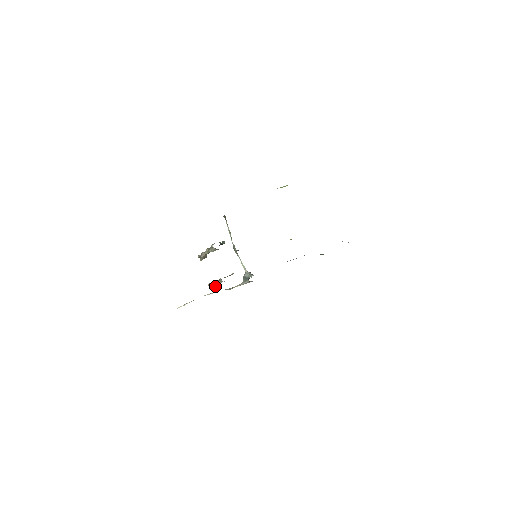
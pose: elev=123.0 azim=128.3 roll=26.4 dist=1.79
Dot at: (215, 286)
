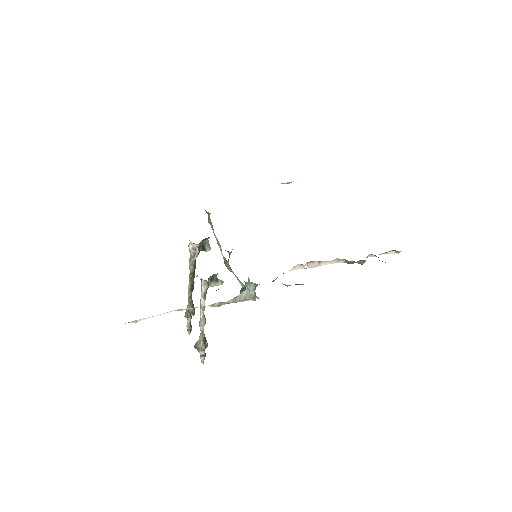
Dot at: (201, 330)
